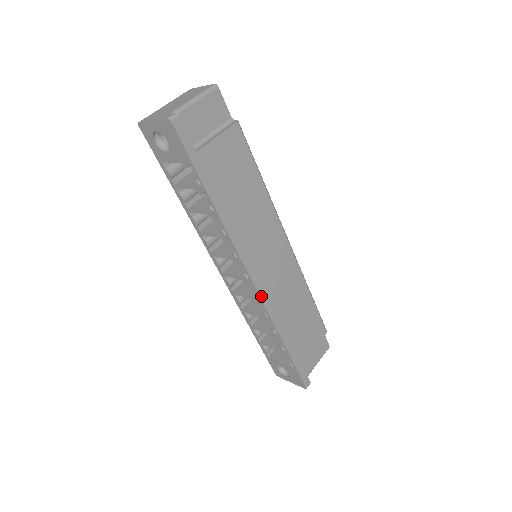
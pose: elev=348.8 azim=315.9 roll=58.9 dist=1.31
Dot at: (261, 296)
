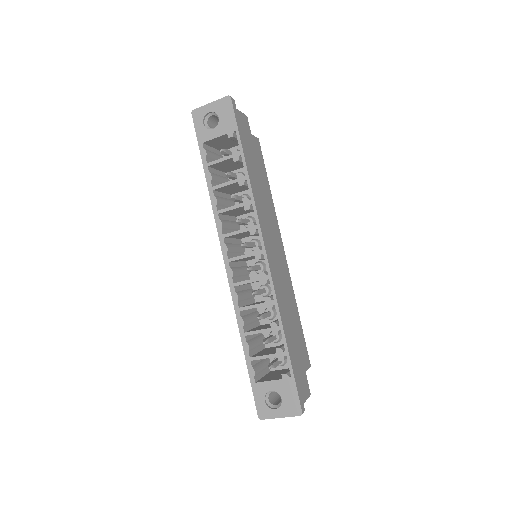
Dot at: (270, 270)
